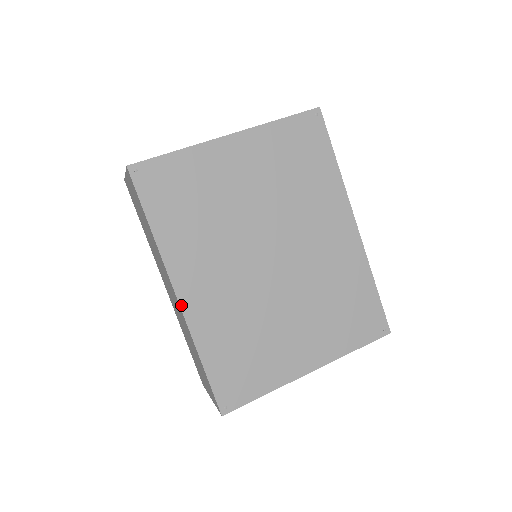
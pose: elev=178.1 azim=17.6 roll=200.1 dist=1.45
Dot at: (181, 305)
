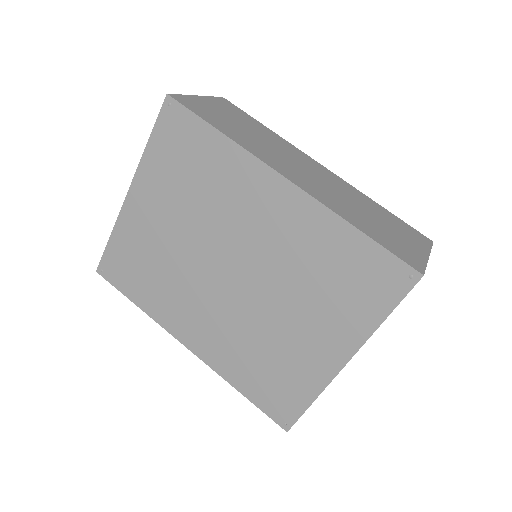
Dot at: (194, 353)
